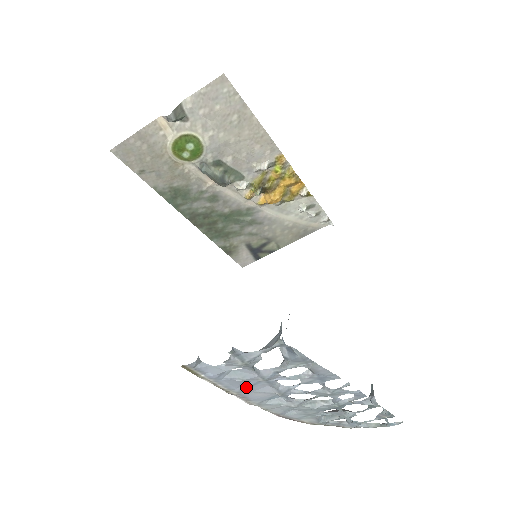
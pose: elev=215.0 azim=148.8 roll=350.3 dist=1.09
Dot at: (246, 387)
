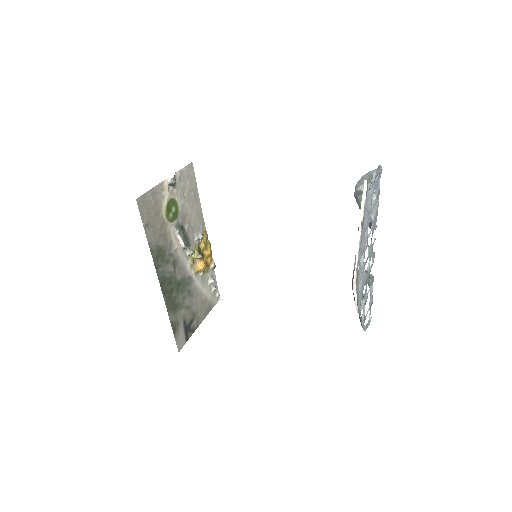
Dot at: (365, 227)
